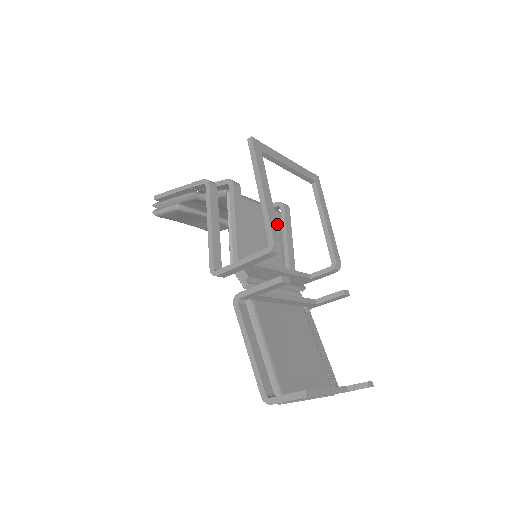
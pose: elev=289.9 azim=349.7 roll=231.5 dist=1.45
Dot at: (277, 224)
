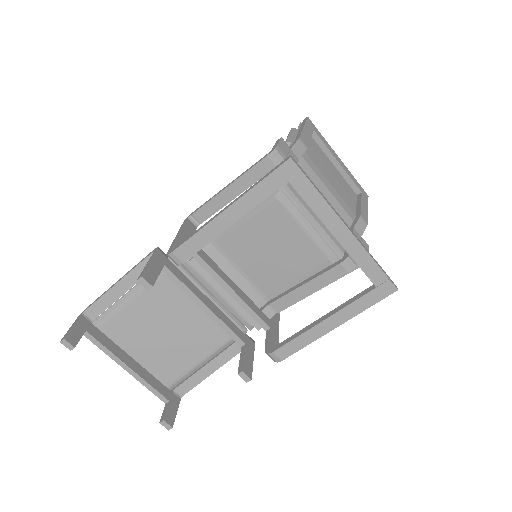
Dot at: (313, 264)
